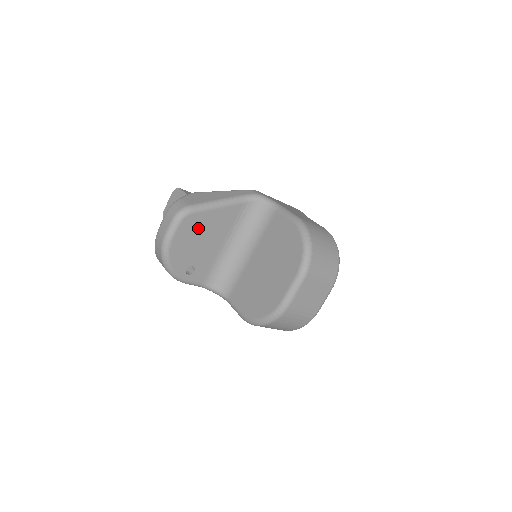
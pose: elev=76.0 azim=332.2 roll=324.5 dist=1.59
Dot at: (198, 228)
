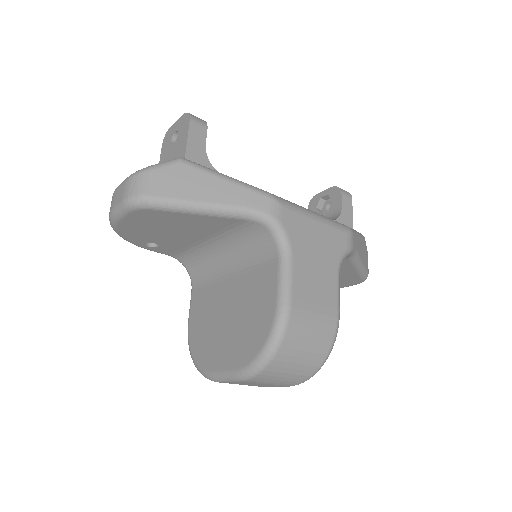
Dot at: (161, 221)
